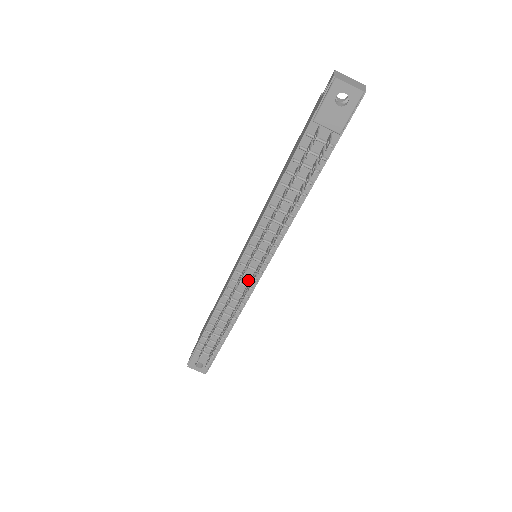
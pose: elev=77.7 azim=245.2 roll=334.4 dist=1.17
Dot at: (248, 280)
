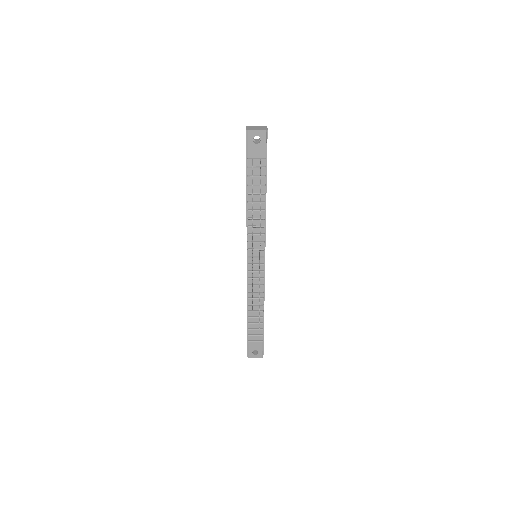
Dot at: (258, 274)
